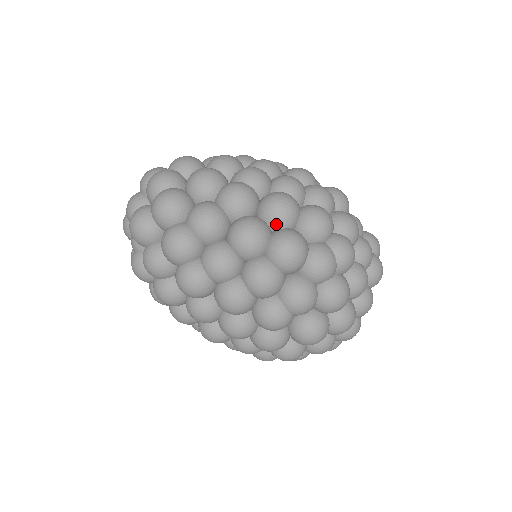
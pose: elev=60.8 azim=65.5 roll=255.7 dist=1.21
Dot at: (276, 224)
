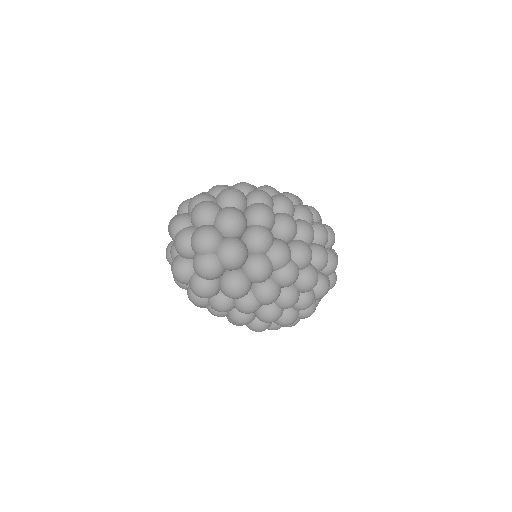
Dot at: (260, 320)
